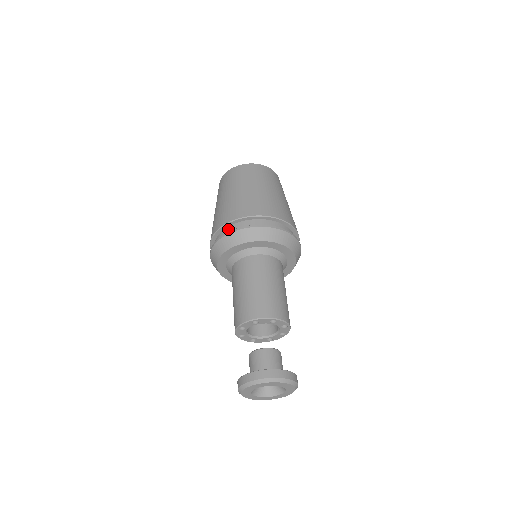
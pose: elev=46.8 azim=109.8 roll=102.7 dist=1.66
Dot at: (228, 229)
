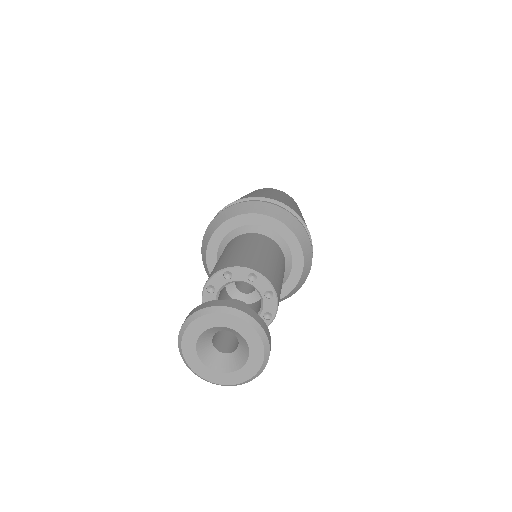
Dot at: occluded
